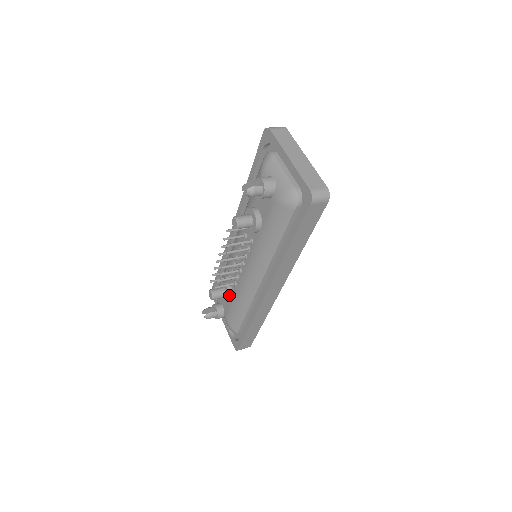
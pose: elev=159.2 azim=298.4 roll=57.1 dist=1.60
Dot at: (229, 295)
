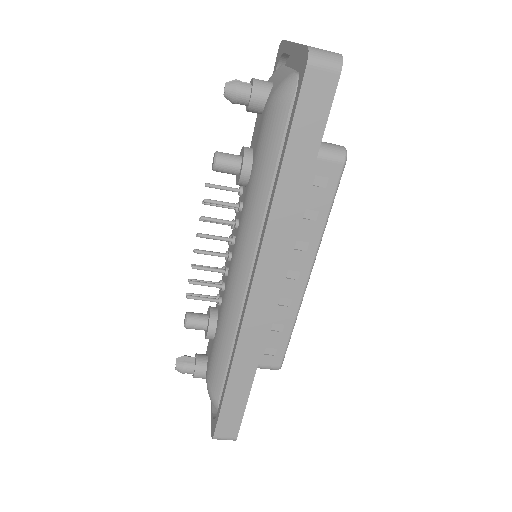
Dot at: (210, 322)
